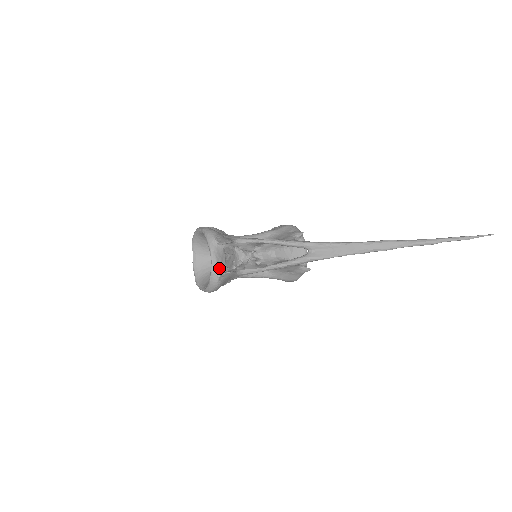
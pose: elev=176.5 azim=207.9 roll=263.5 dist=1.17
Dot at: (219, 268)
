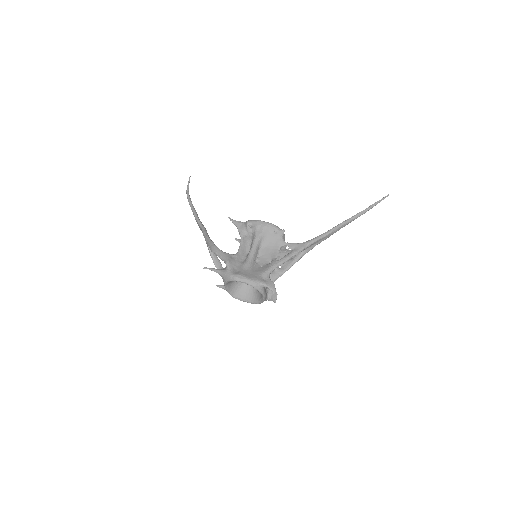
Dot at: (266, 296)
